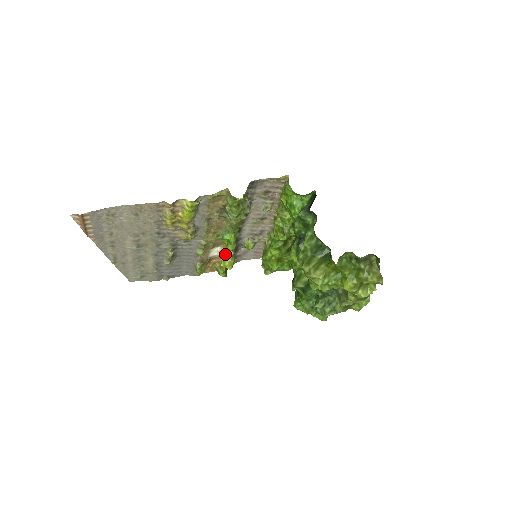
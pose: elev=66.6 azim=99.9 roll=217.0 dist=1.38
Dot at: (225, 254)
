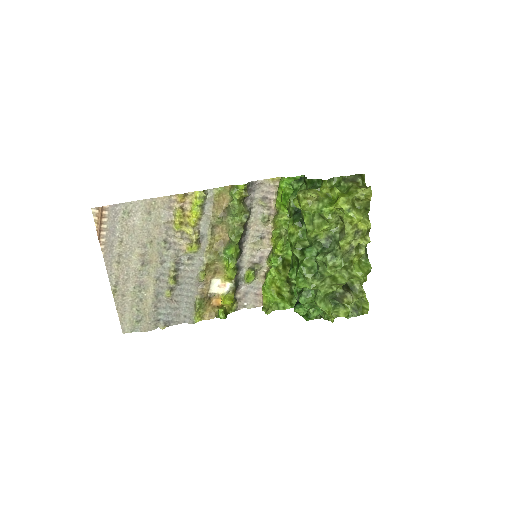
Dot at: (225, 292)
